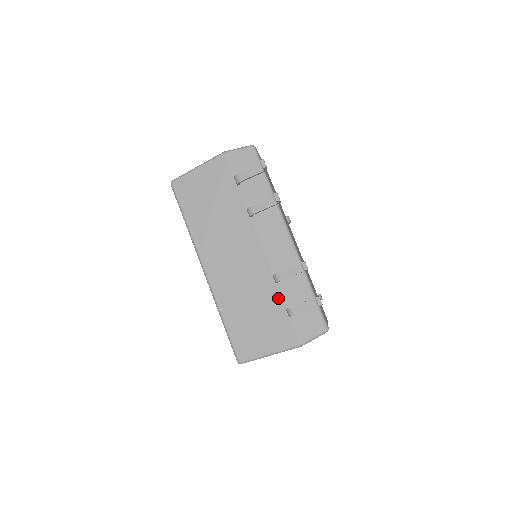
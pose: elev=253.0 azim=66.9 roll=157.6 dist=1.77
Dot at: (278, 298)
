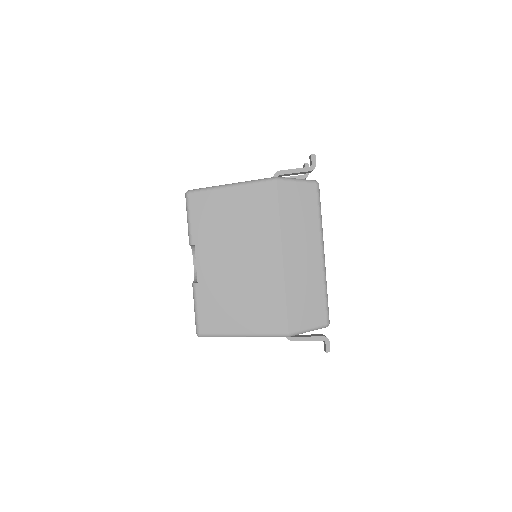
Dot at: occluded
